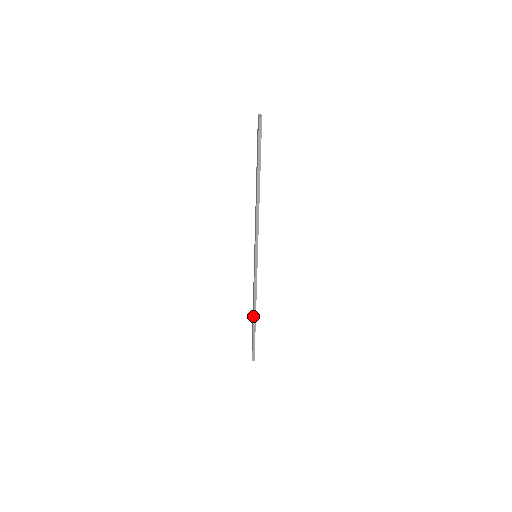
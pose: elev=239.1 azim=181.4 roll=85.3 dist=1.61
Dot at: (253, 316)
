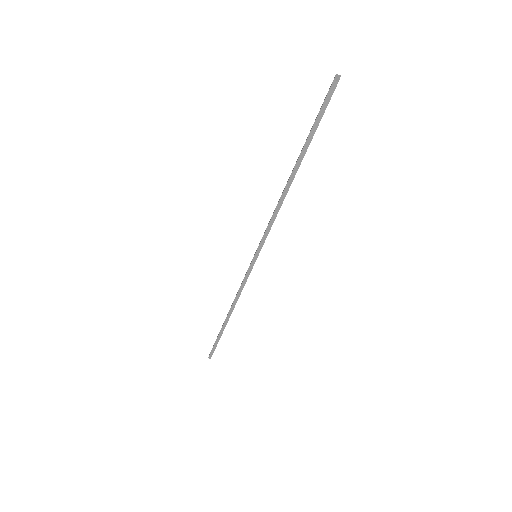
Dot at: (226, 317)
